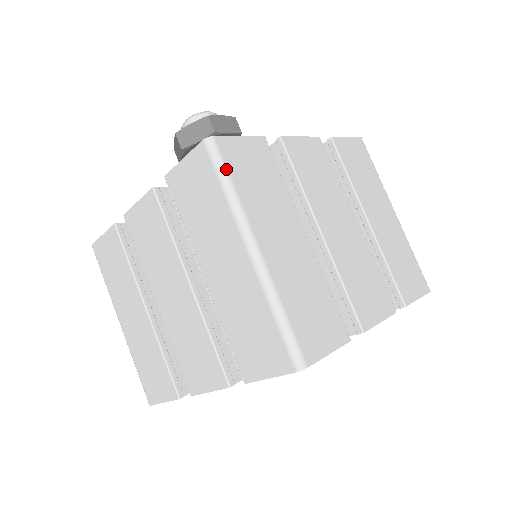
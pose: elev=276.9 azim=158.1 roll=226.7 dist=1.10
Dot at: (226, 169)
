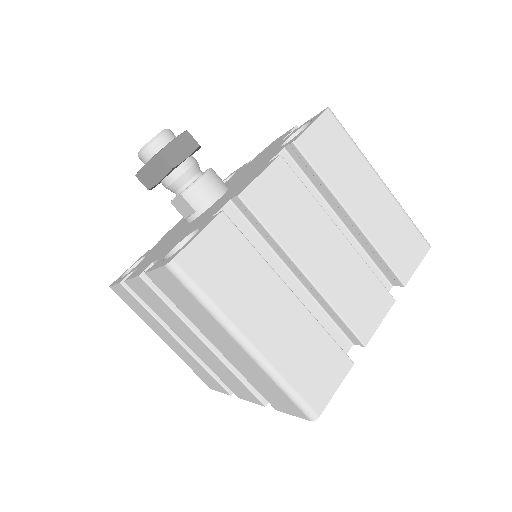
Dot at: (197, 286)
